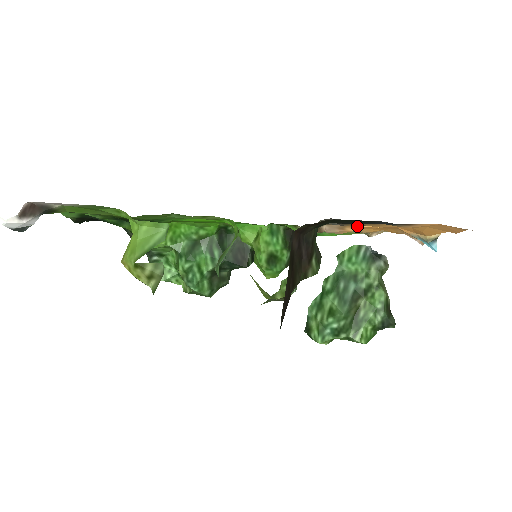
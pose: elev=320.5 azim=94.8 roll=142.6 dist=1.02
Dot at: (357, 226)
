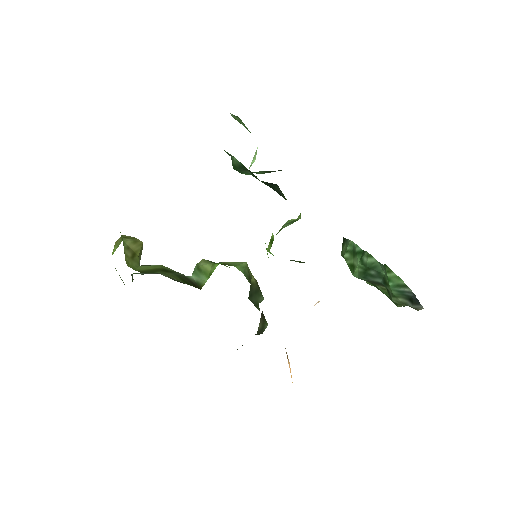
Dot at: (288, 363)
